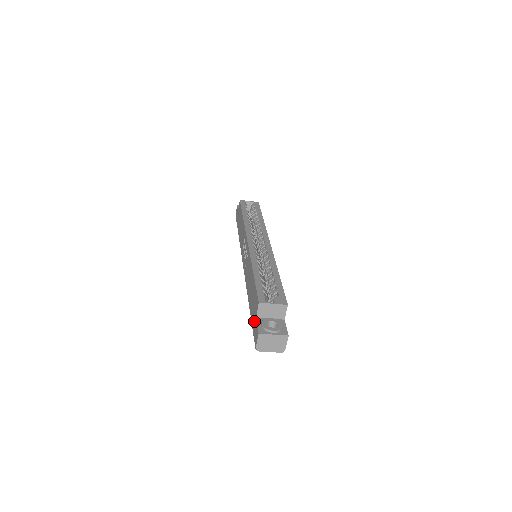
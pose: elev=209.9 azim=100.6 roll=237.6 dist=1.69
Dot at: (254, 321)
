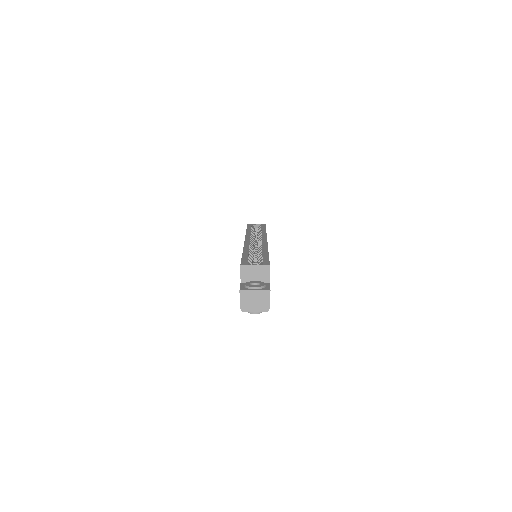
Dot at: occluded
